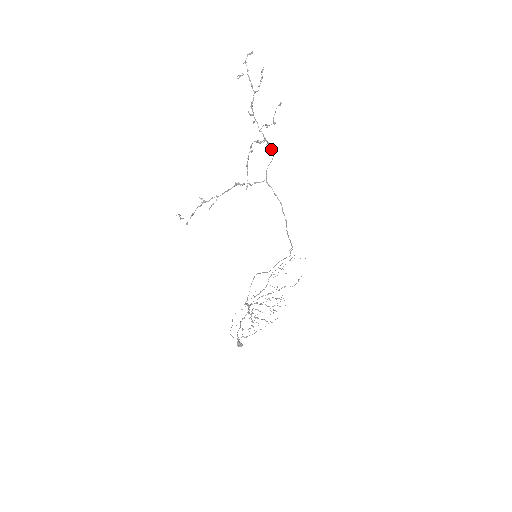
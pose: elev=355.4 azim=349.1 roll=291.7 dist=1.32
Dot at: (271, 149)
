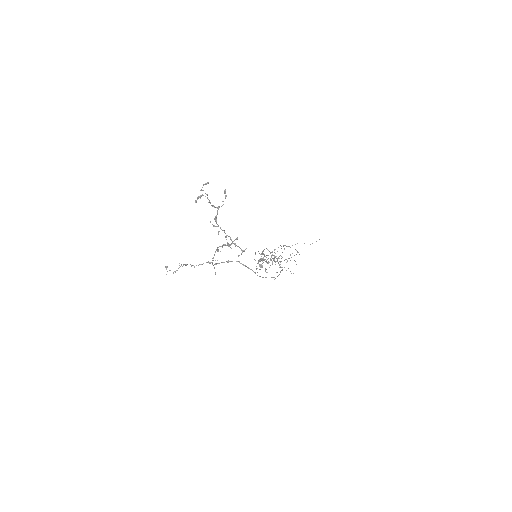
Dot at: occluded
